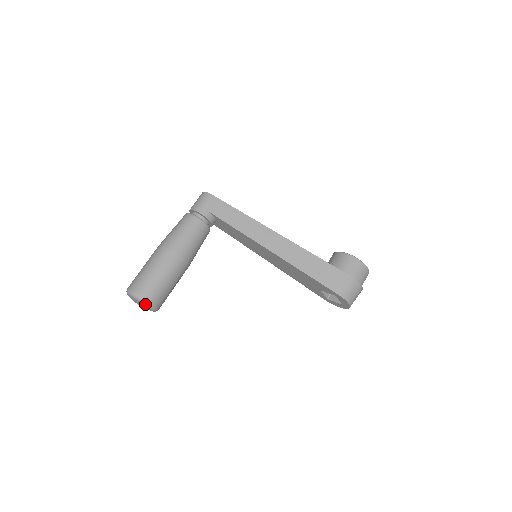
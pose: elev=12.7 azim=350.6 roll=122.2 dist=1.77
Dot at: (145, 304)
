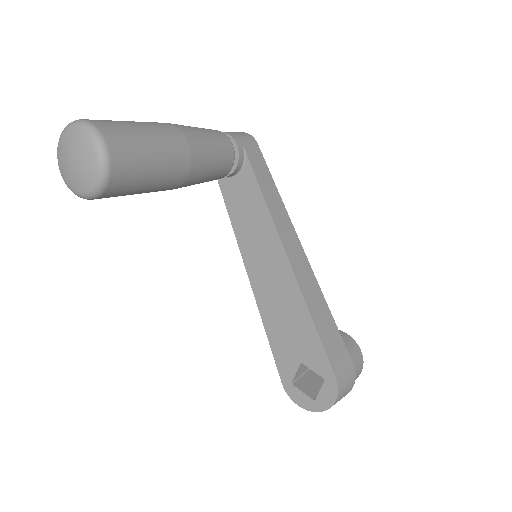
Dot at: (101, 160)
